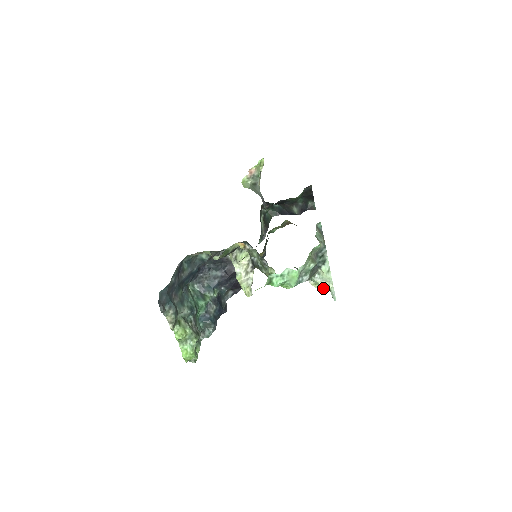
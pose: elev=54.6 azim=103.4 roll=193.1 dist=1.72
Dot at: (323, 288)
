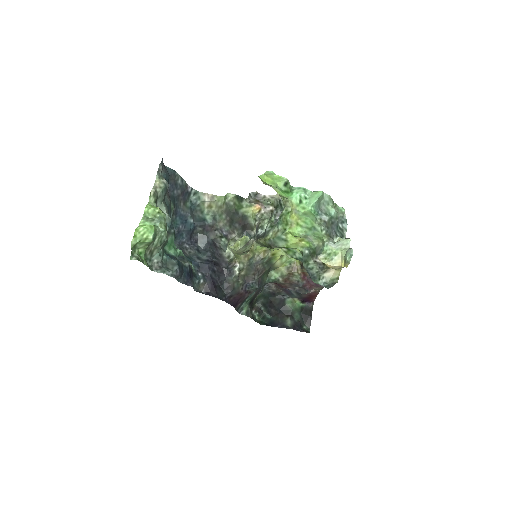
Dot at: (335, 258)
